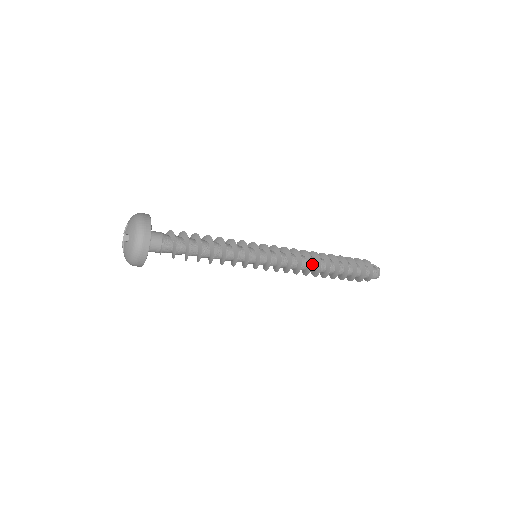
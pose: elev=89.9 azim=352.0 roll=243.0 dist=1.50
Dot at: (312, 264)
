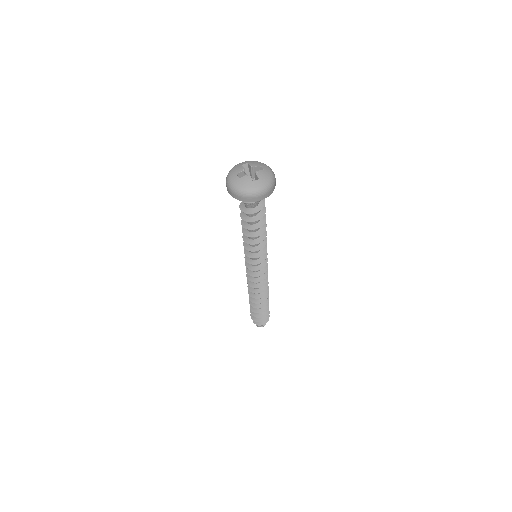
Dot at: (261, 291)
